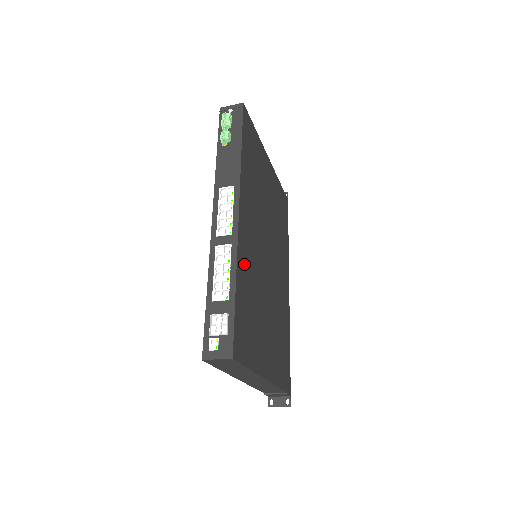
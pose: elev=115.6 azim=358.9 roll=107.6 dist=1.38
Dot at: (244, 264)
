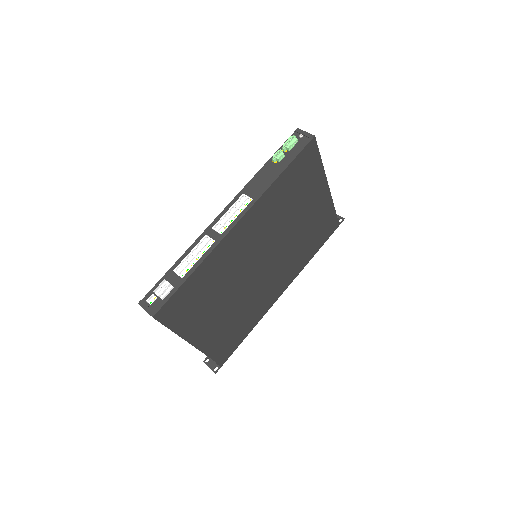
Dot at: (218, 260)
